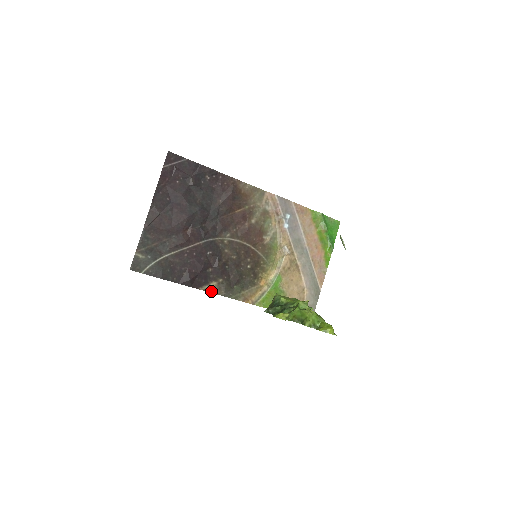
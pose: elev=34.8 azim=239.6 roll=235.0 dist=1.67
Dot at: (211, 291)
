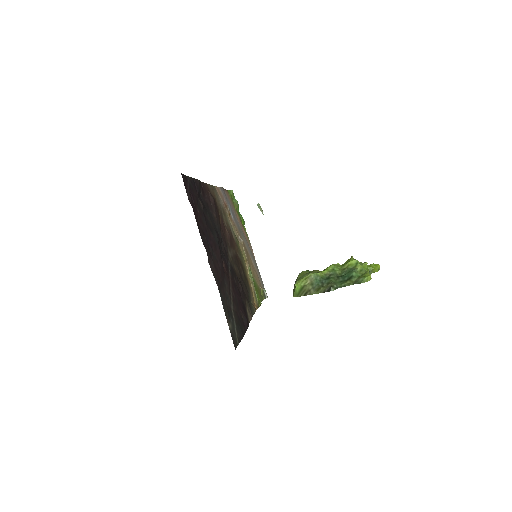
Dot at: (250, 319)
